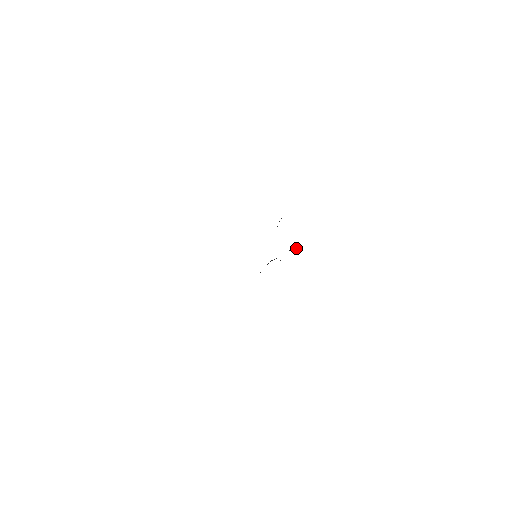
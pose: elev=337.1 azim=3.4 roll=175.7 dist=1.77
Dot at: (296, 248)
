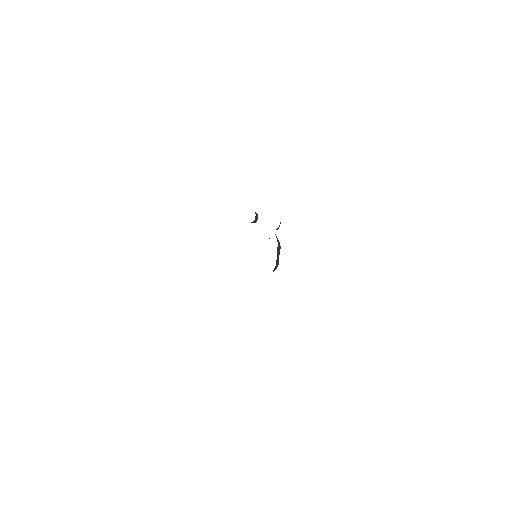
Dot at: occluded
